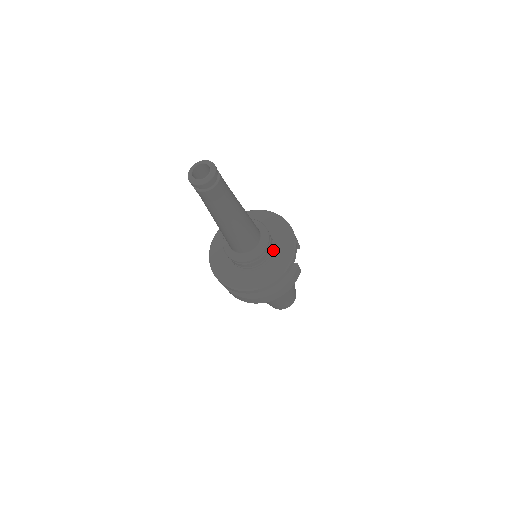
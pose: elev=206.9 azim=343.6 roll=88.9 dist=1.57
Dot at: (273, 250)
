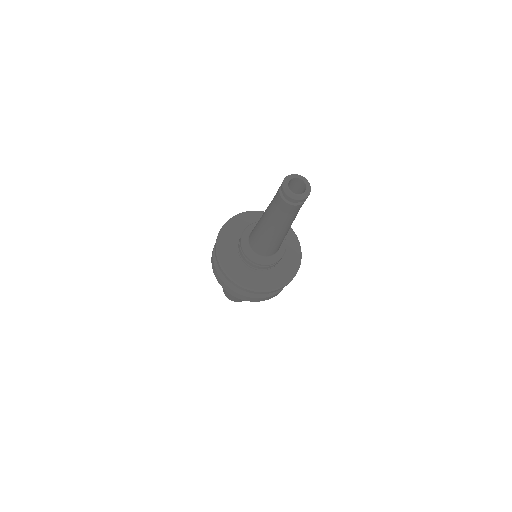
Dot at: (276, 266)
